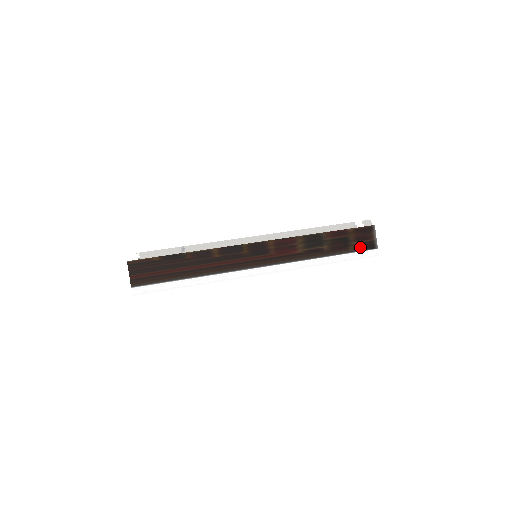
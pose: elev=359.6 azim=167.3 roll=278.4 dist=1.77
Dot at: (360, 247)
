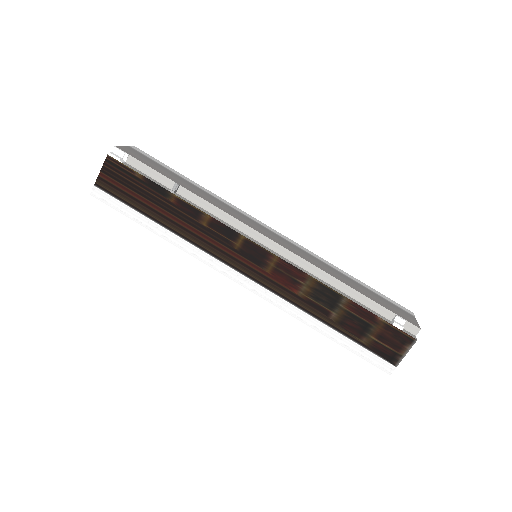
Dot at: (376, 348)
